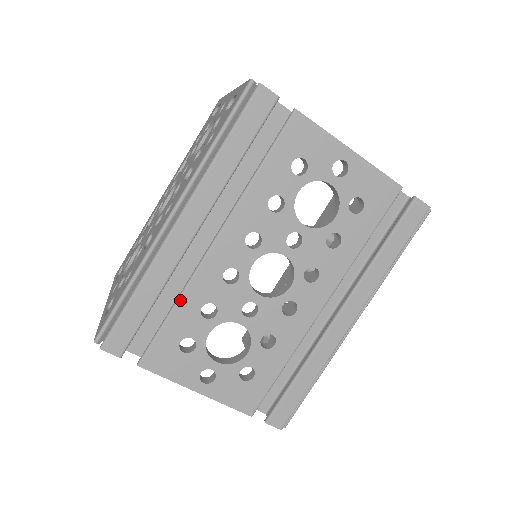
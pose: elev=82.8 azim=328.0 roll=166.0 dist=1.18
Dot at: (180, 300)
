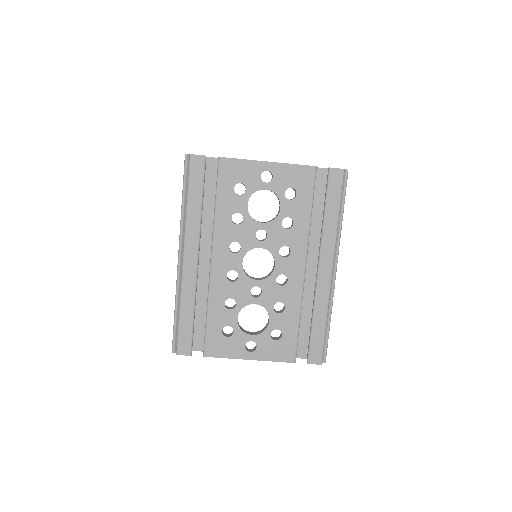
Dot at: (209, 305)
